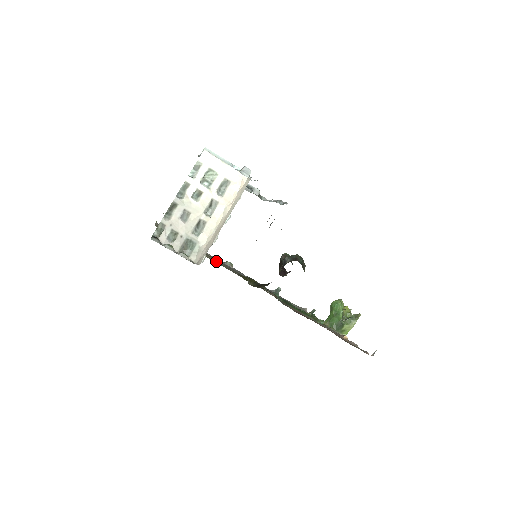
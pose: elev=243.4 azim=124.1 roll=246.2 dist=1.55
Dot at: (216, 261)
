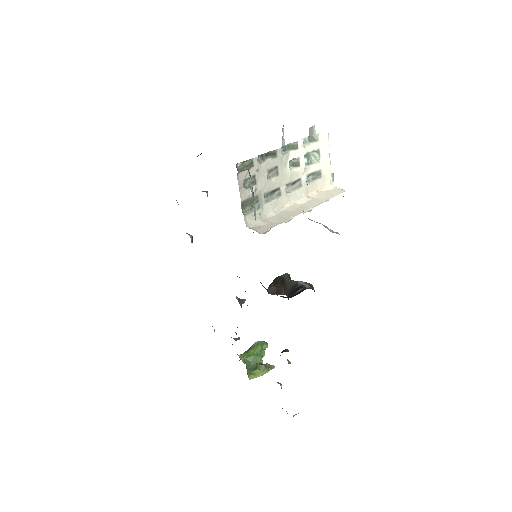
Dot at: occluded
